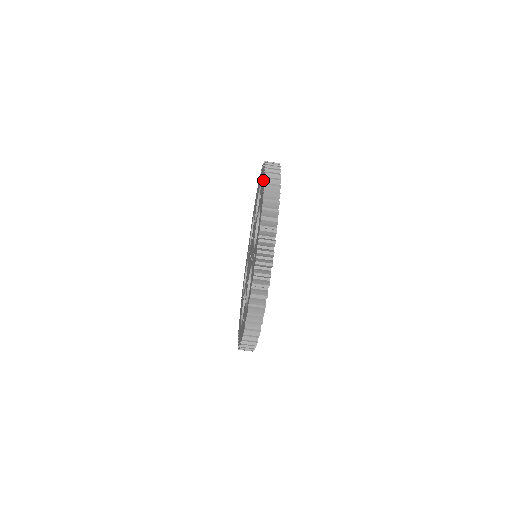
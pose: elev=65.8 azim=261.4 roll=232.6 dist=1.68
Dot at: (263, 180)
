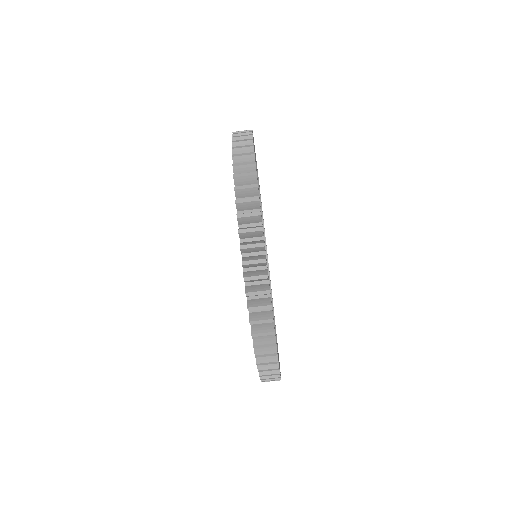
Dot at: occluded
